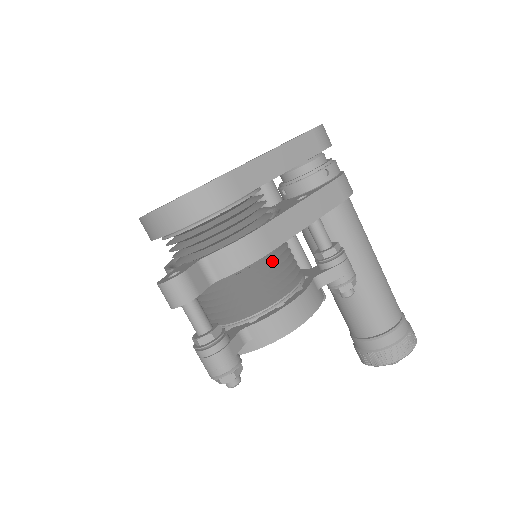
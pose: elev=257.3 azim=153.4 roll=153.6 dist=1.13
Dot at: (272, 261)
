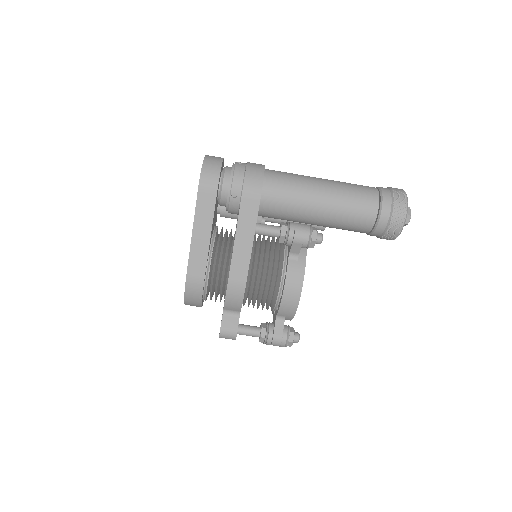
Dot at: (258, 270)
